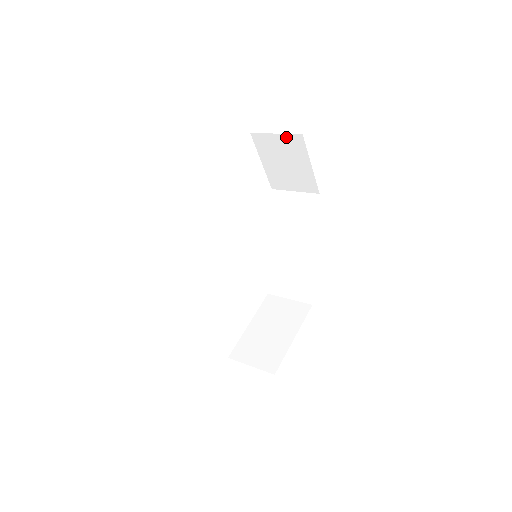
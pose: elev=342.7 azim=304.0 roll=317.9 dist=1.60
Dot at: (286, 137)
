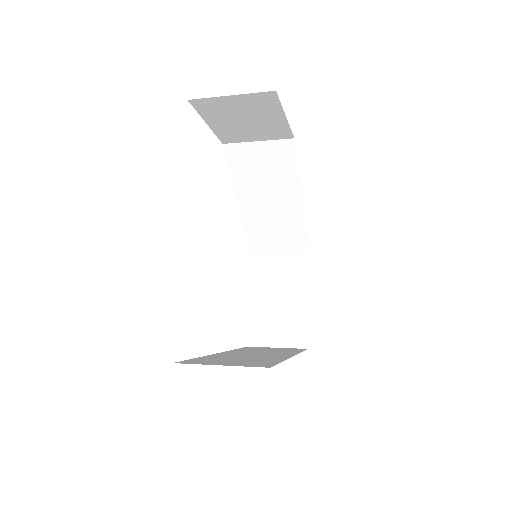
Dot at: (248, 96)
